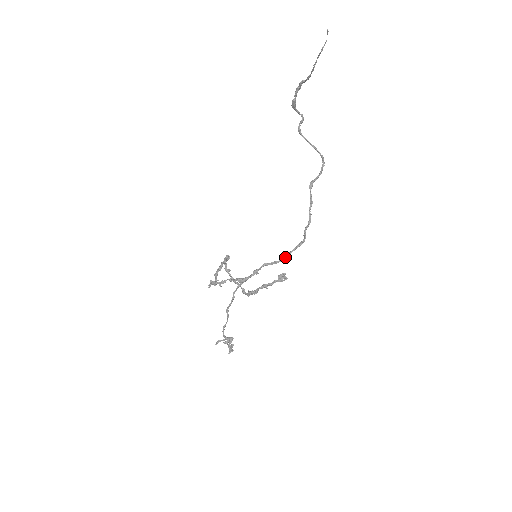
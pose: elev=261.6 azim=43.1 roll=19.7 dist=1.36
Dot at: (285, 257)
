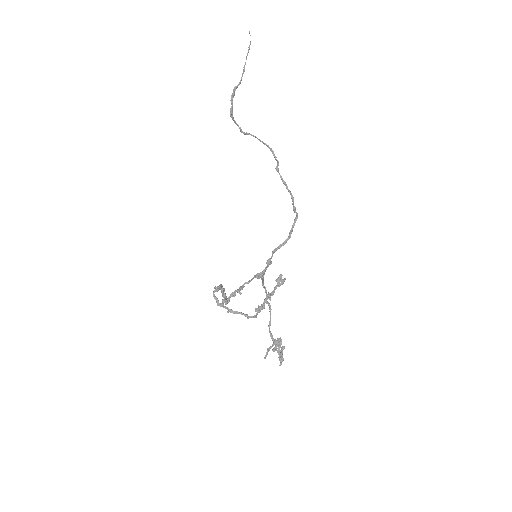
Dot at: (290, 234)
